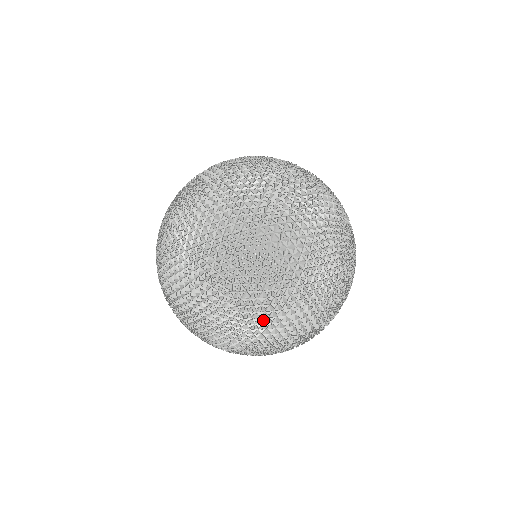
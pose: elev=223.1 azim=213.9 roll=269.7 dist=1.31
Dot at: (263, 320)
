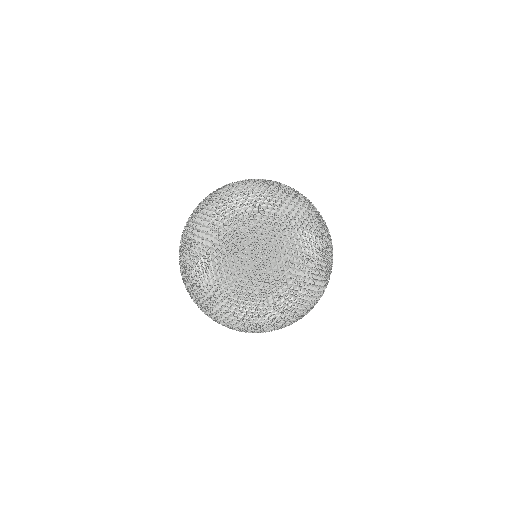
Dot at: (297, 308)
